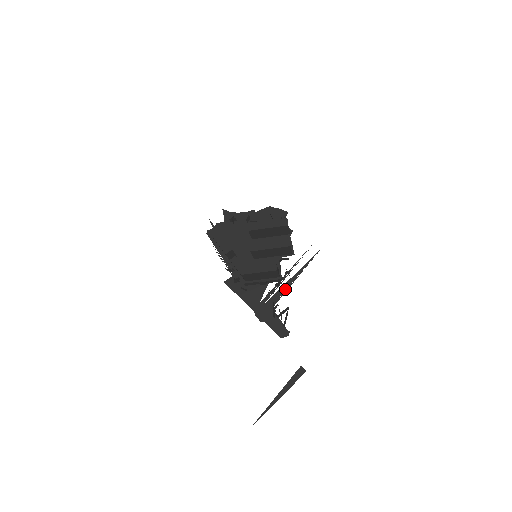
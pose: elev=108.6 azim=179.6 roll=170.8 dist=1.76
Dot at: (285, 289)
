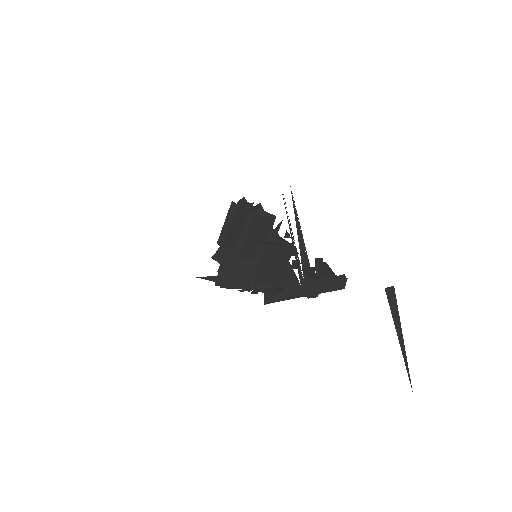
Dot at: (303, 249)
